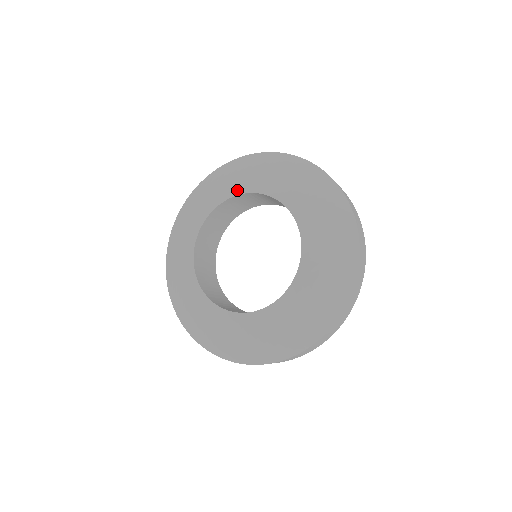
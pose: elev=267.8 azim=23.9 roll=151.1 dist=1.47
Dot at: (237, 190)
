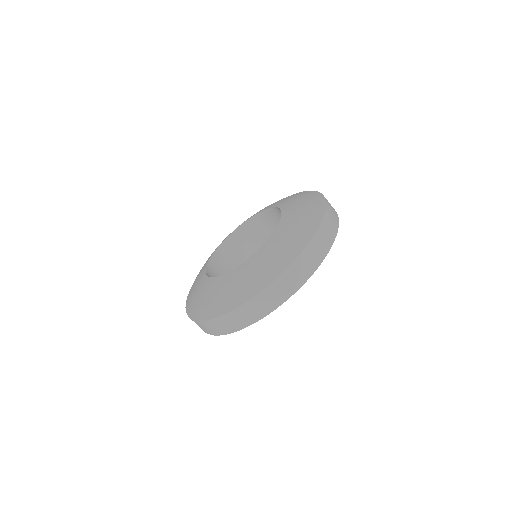
Dot at: occluded
